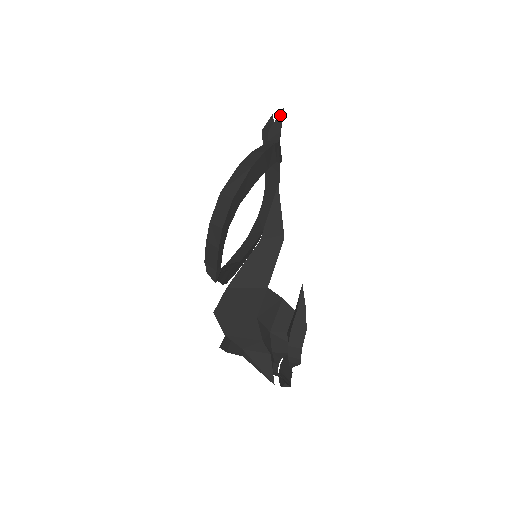
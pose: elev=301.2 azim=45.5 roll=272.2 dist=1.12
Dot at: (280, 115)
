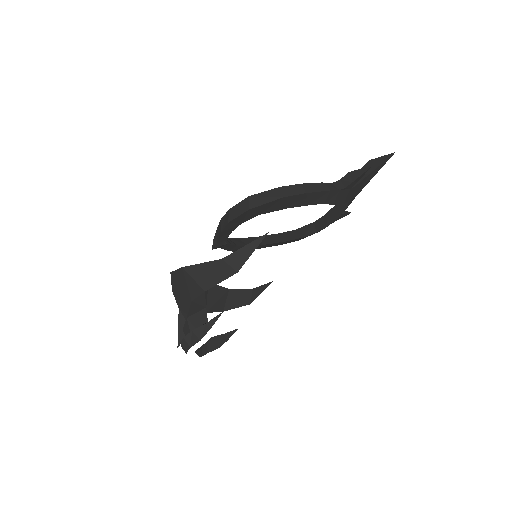
Dot at: (365, 168)
